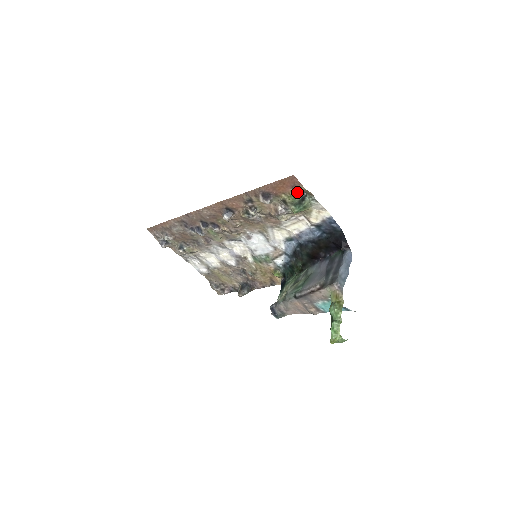
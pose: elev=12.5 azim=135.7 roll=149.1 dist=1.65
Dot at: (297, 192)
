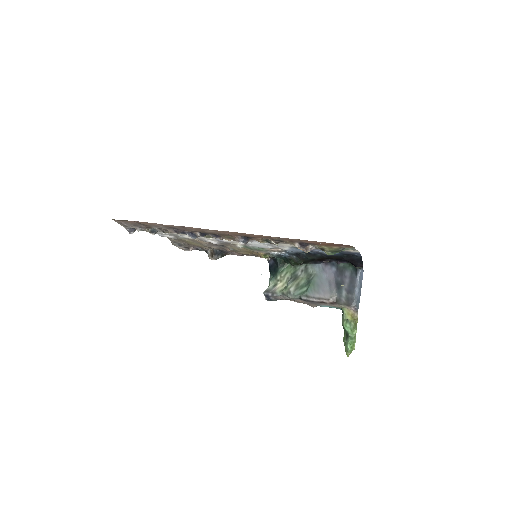
Dot at: (341, 248)
